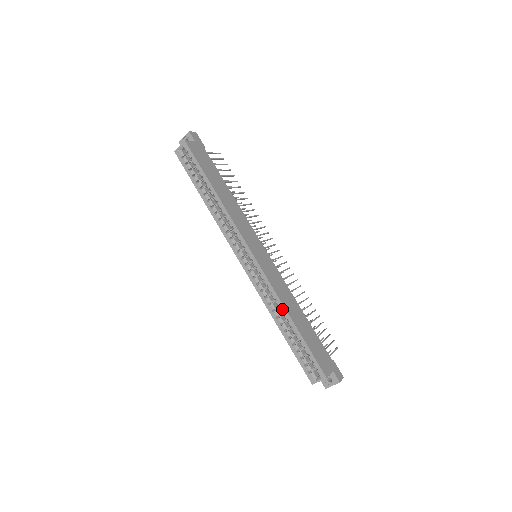
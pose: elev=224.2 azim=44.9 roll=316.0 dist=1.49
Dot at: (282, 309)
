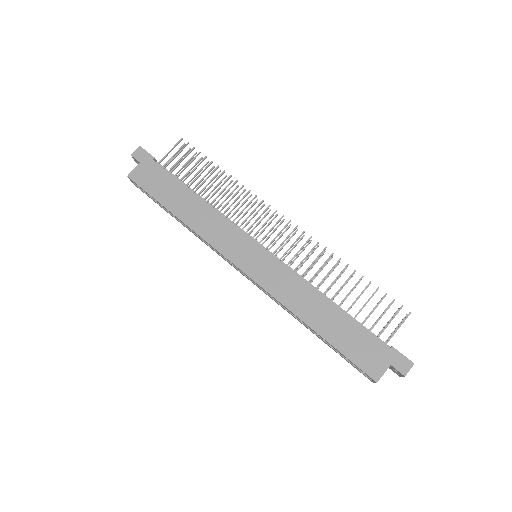
Dot at: occluded
